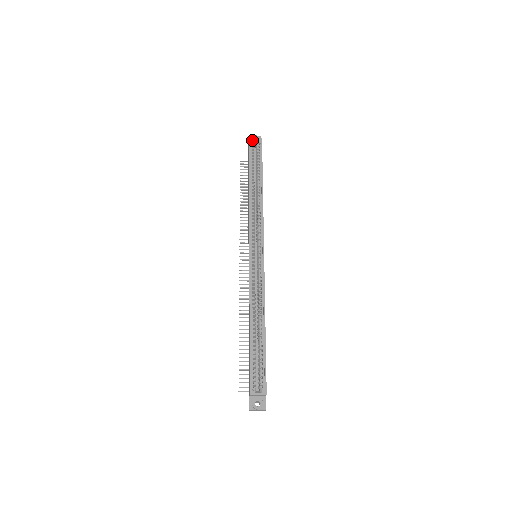
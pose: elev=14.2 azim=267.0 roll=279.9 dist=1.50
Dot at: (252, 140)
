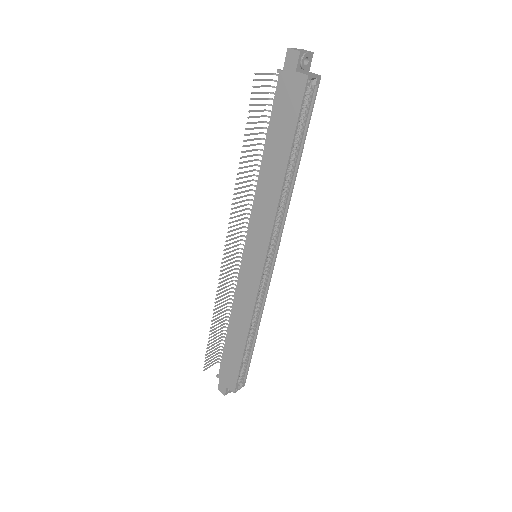
Dot at: (311, 80)
